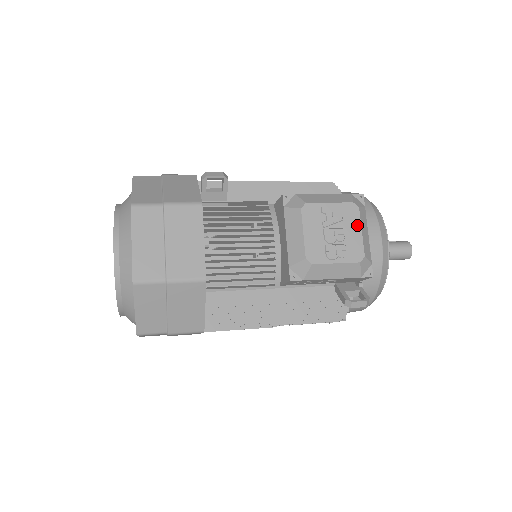
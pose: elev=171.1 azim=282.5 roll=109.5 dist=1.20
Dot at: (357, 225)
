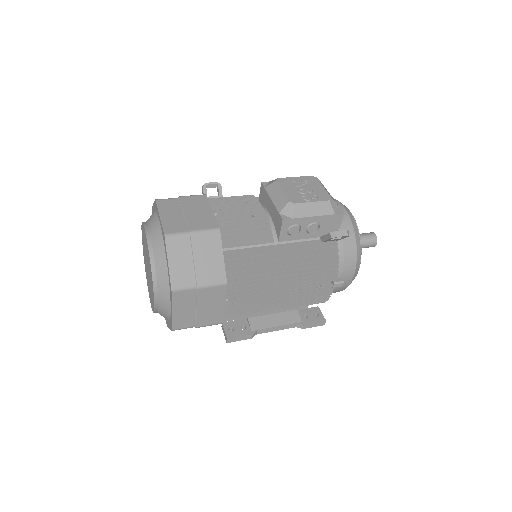
Dot at: (319, 185)
